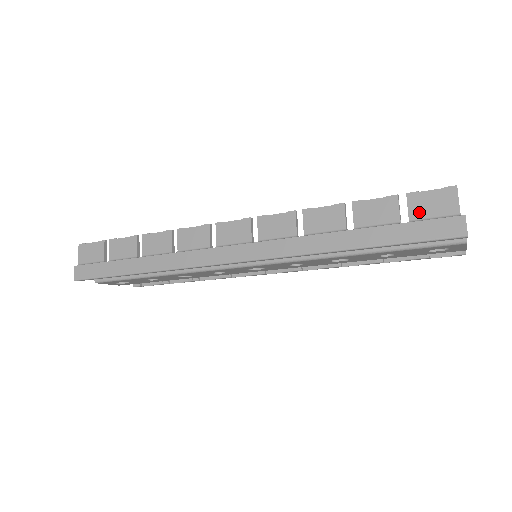
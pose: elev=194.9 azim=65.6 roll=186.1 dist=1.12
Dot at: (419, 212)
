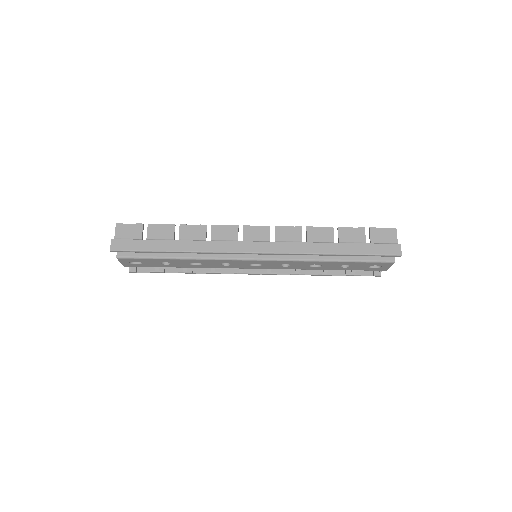
Dot at: (376, 239)
